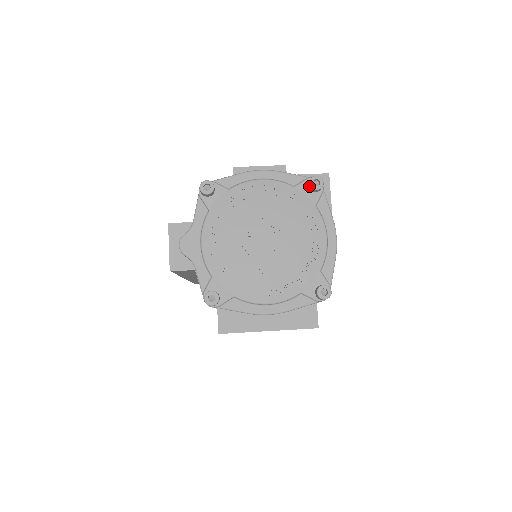
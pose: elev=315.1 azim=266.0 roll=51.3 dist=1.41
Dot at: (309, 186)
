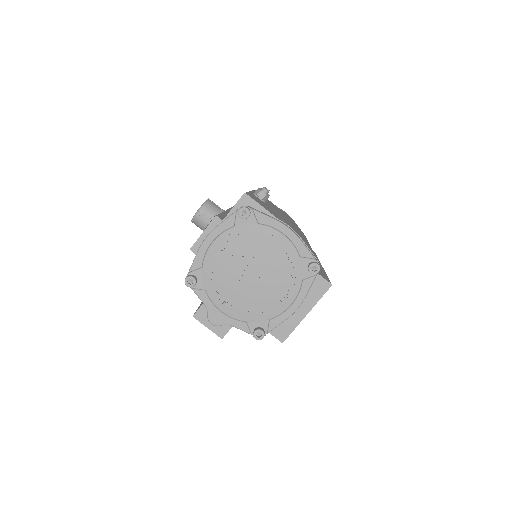
Dot at: (242, 219)
